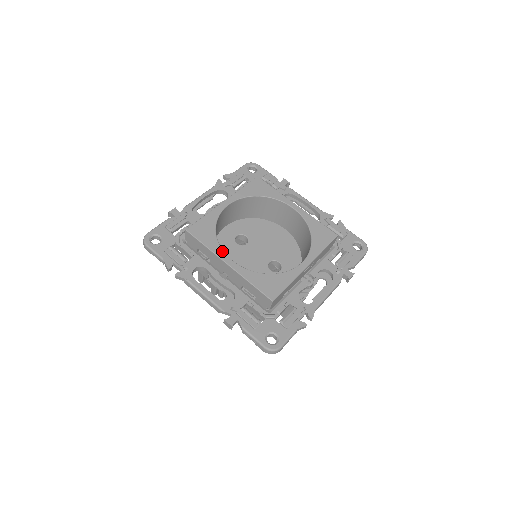
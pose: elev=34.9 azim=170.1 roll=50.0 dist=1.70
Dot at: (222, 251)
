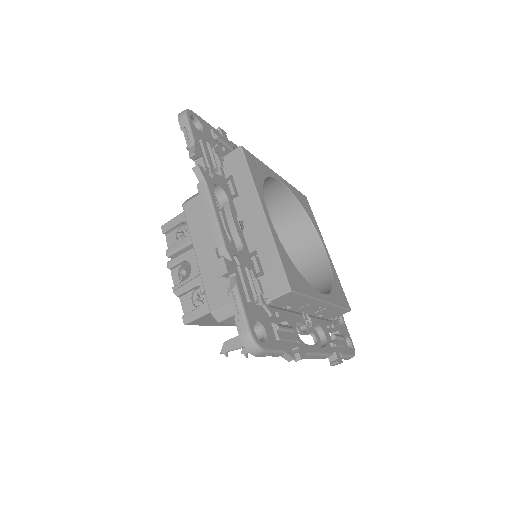
Dot at: occluded
